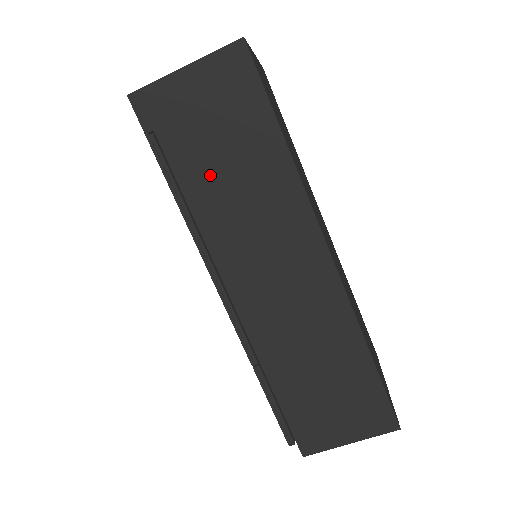
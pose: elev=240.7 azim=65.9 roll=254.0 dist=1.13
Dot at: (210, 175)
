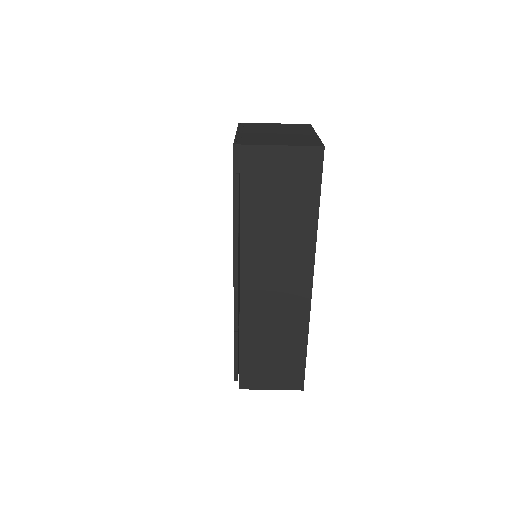
Dot at: (263, 215)
